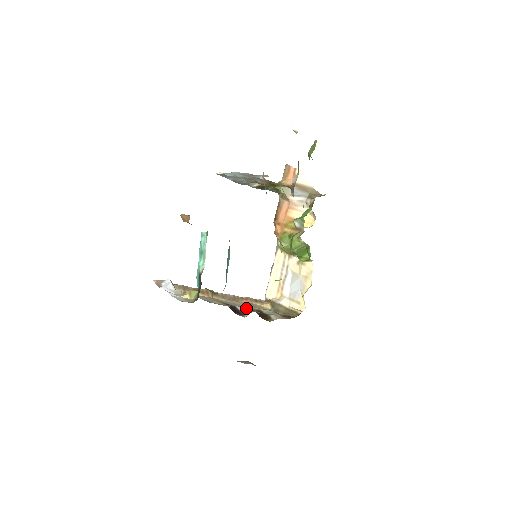
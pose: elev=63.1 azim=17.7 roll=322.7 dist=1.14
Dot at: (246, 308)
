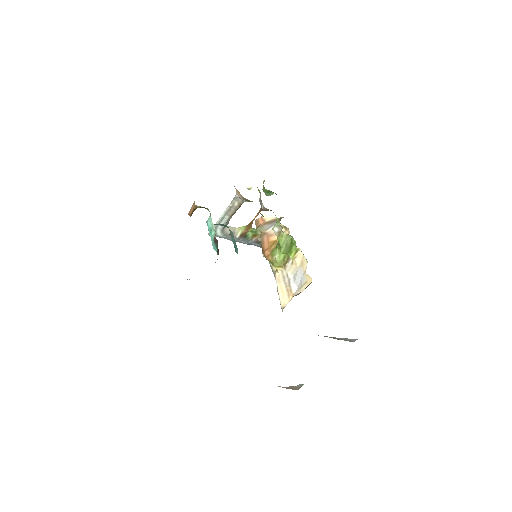
Dot at: occluded
